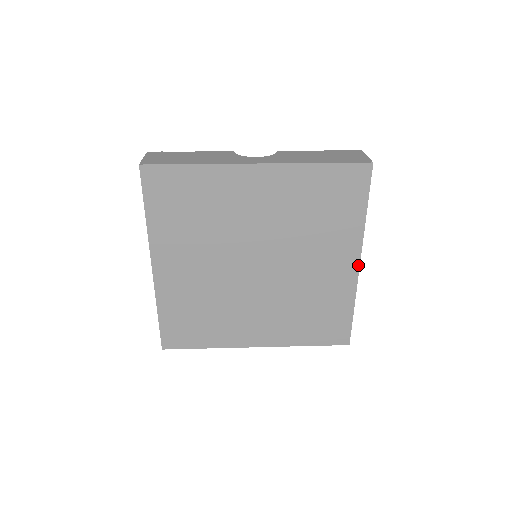
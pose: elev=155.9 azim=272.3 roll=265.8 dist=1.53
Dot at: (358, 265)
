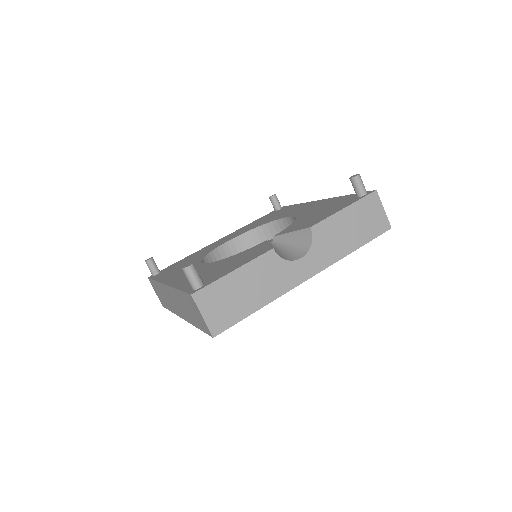
Dot at: occluded
